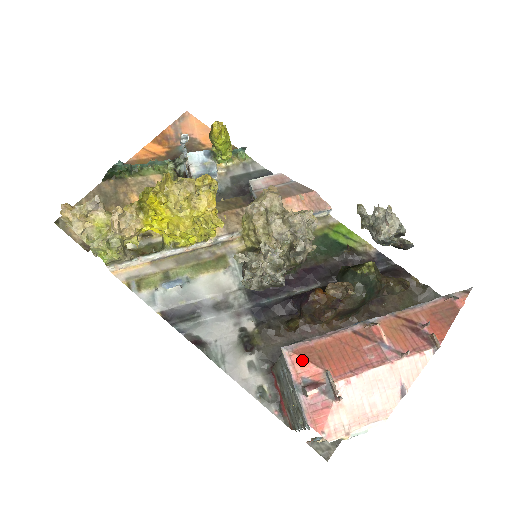
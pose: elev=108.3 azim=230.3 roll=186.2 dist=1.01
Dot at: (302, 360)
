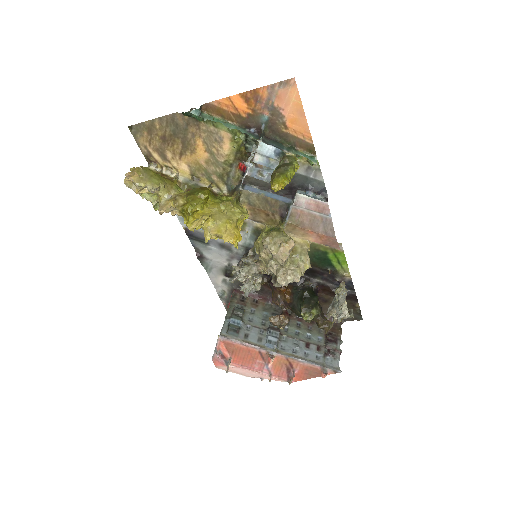
Dot at: (224, 347)
